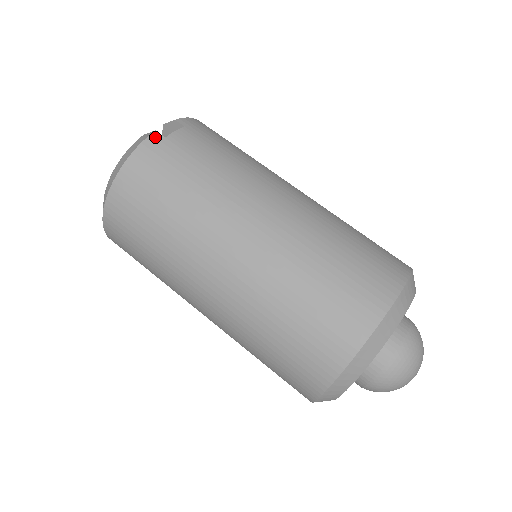
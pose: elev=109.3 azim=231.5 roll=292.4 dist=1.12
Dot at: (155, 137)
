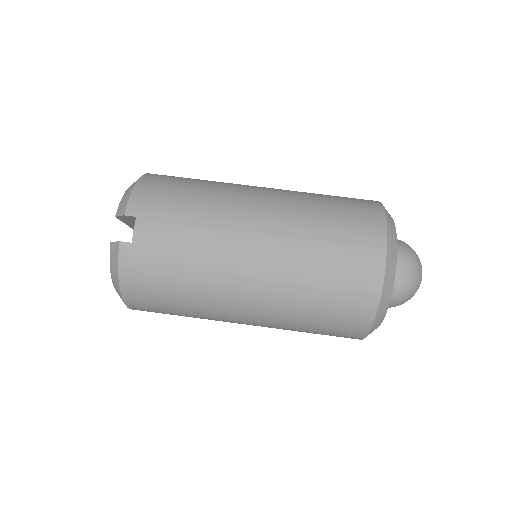
Dot at: (124, 248)
